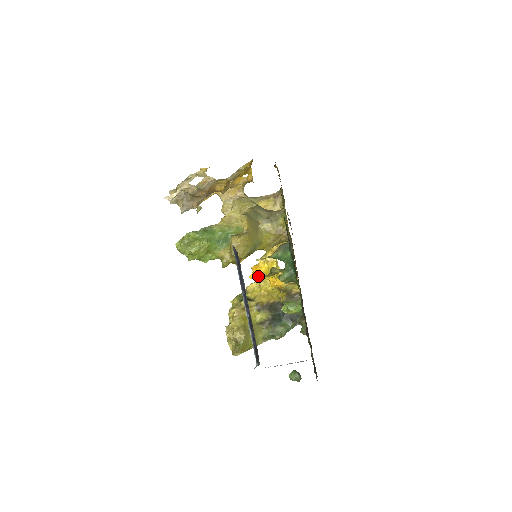
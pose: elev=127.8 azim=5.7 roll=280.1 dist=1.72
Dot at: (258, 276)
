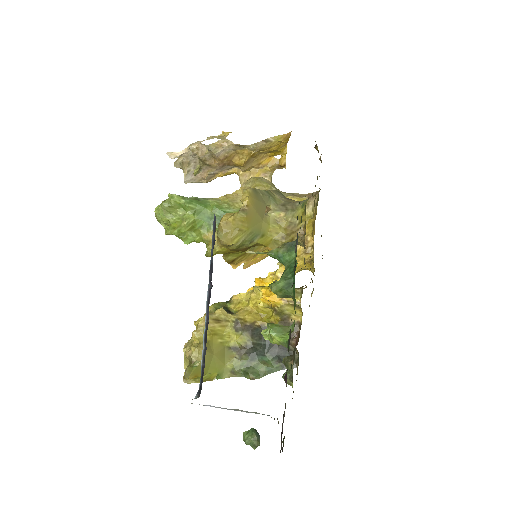
Dot at: occluded
